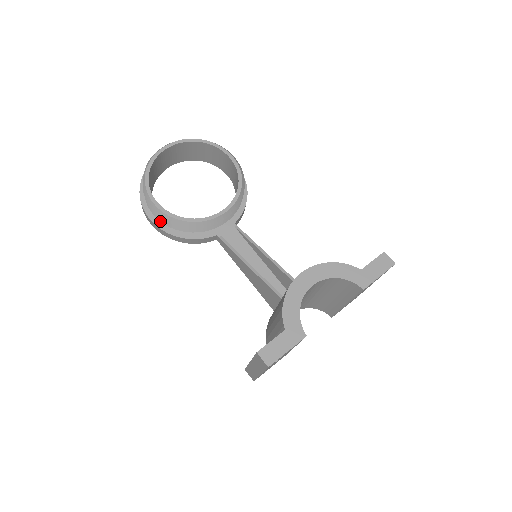
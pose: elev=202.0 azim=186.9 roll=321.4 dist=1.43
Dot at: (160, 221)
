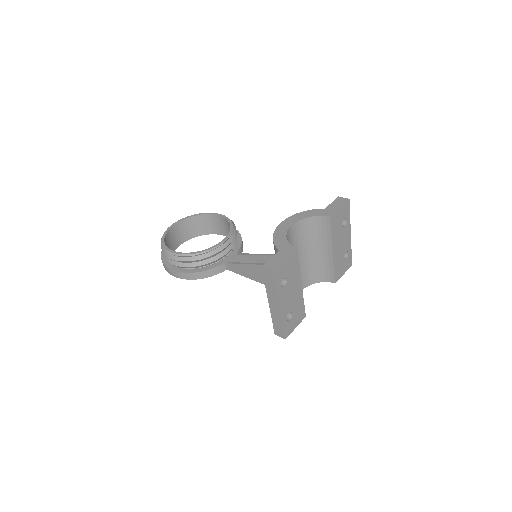
Dot at: (180, 266)
